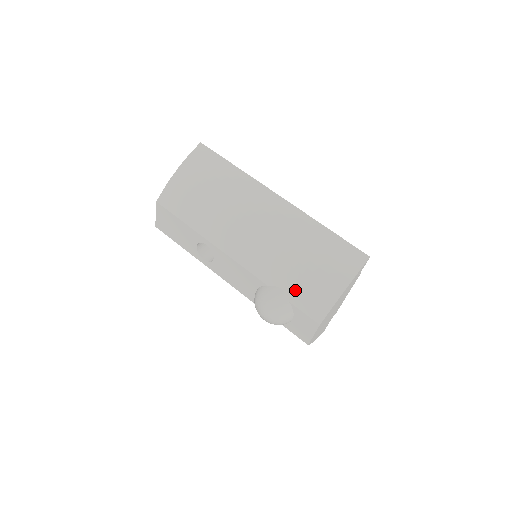
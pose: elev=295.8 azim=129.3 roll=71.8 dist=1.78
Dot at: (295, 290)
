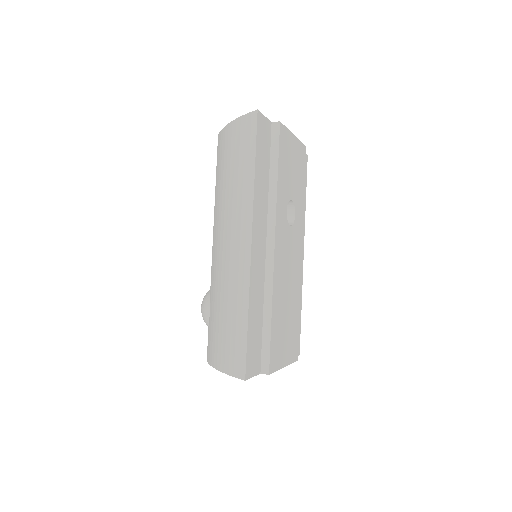
Dot at: (211, 322)
